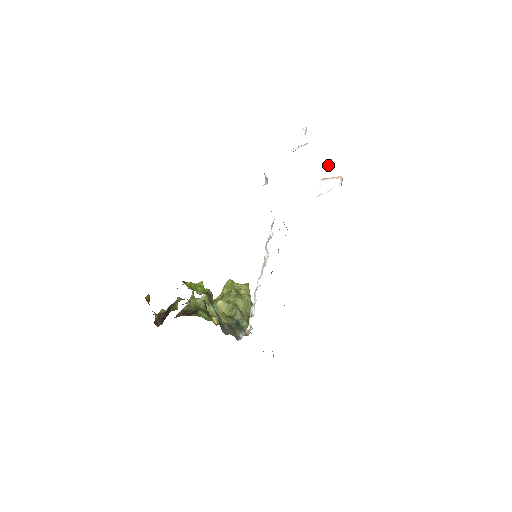
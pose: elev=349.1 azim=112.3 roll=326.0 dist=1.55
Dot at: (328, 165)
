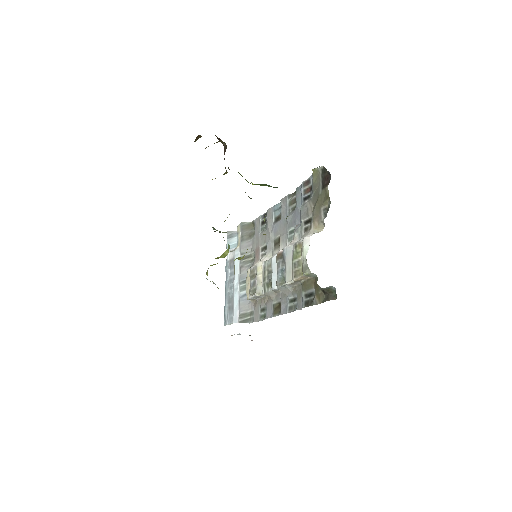
Dot at: occluded
